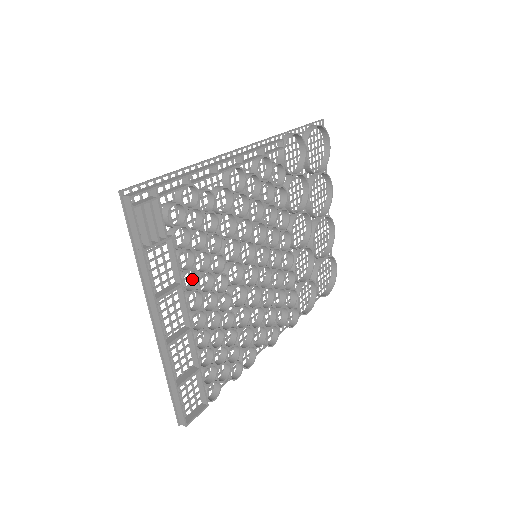
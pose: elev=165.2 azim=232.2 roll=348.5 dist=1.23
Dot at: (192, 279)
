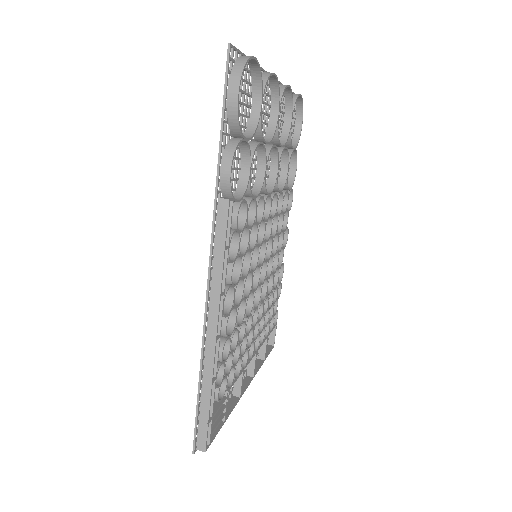
Dot at: occluded
